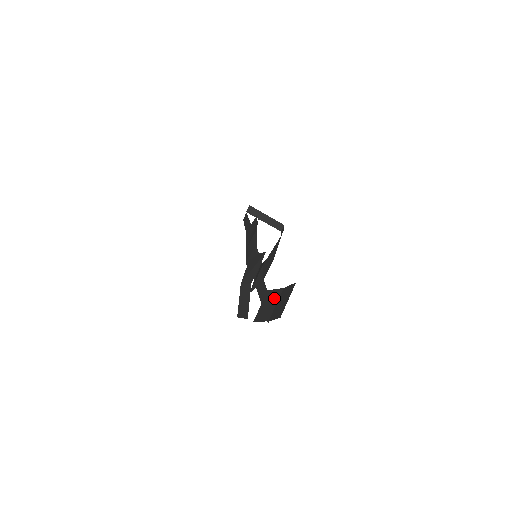
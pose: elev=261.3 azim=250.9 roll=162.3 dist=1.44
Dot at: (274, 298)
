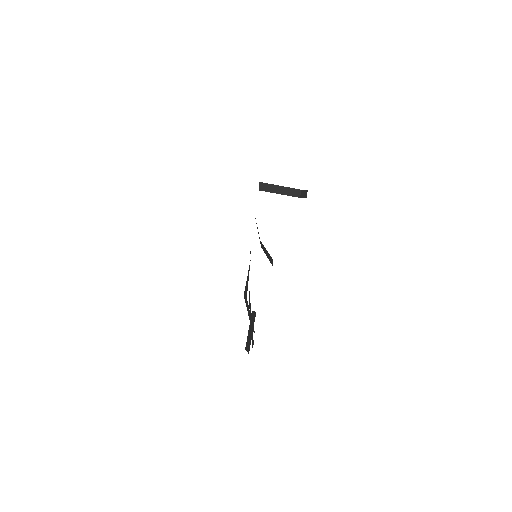
Dot at: (252, 324)
